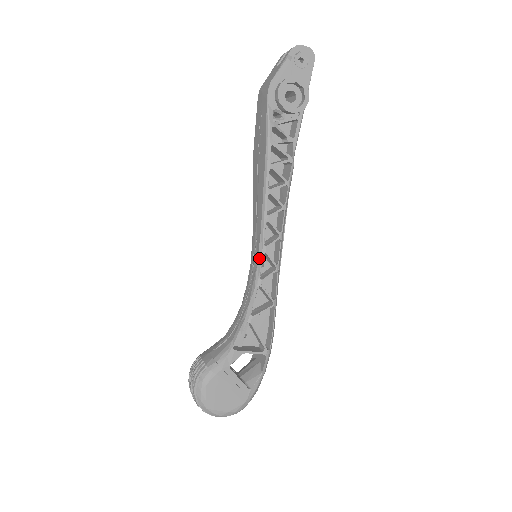
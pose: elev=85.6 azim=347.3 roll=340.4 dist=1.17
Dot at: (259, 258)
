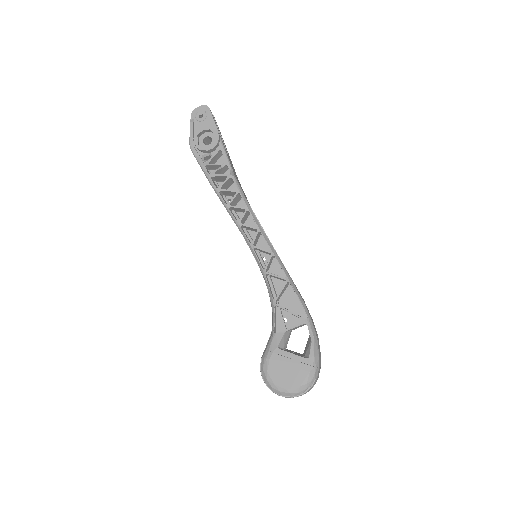
Dot at: (254, 255)
